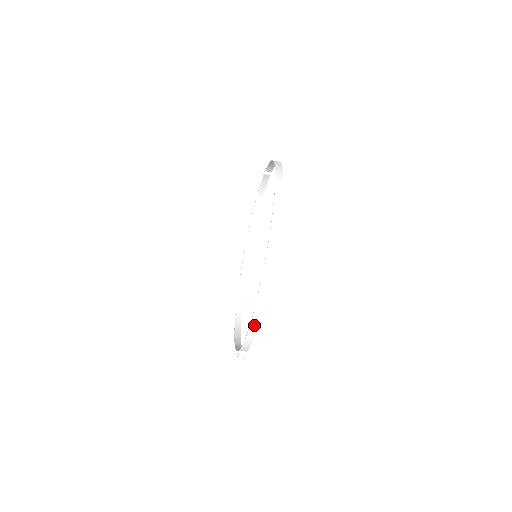
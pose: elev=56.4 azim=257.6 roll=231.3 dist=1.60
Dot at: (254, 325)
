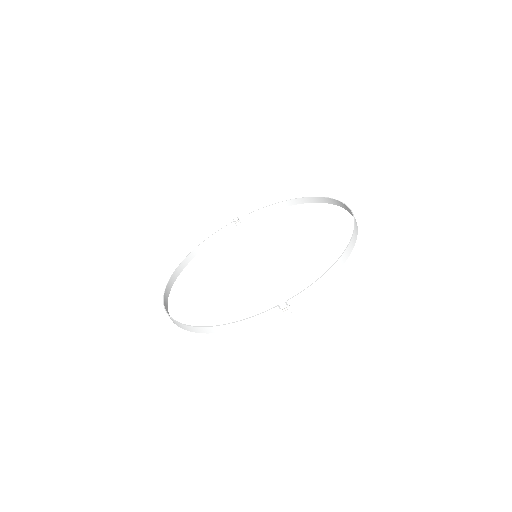
Dot at: (340, 262)
